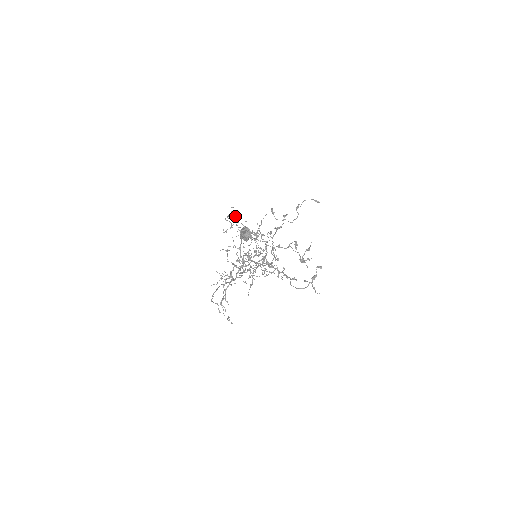
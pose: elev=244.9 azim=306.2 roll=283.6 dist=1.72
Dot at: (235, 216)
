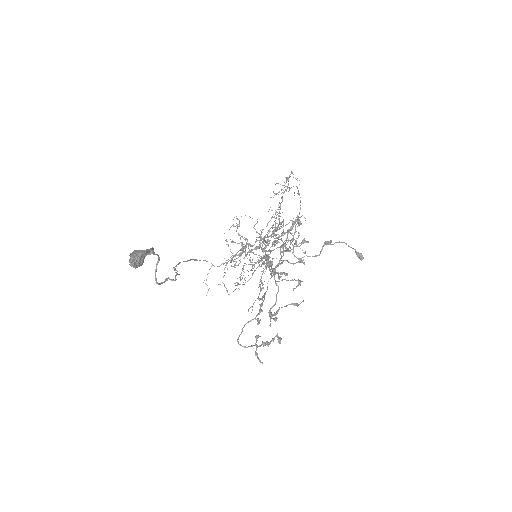
Dot at: occluded
